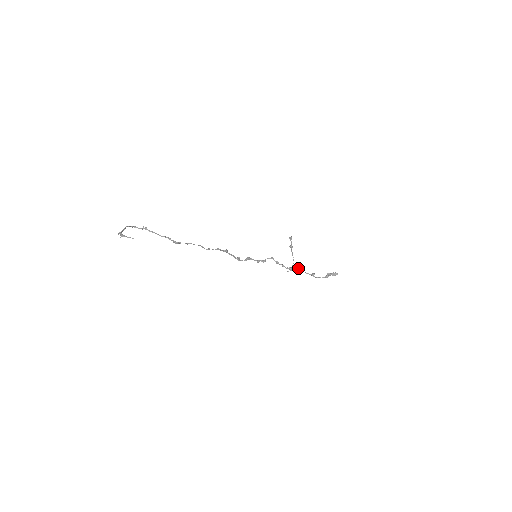
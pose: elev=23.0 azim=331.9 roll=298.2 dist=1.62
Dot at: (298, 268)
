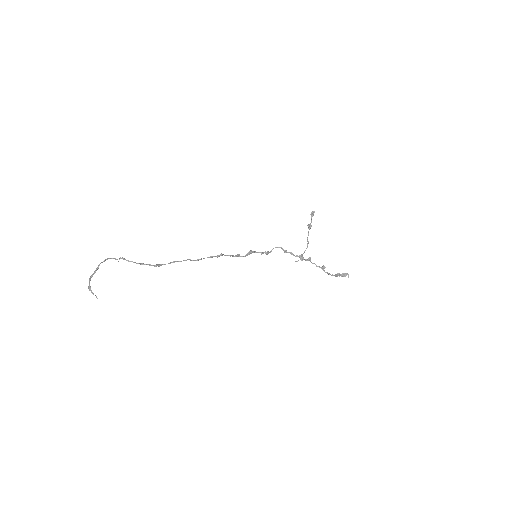
Dot at: (309, 257)
